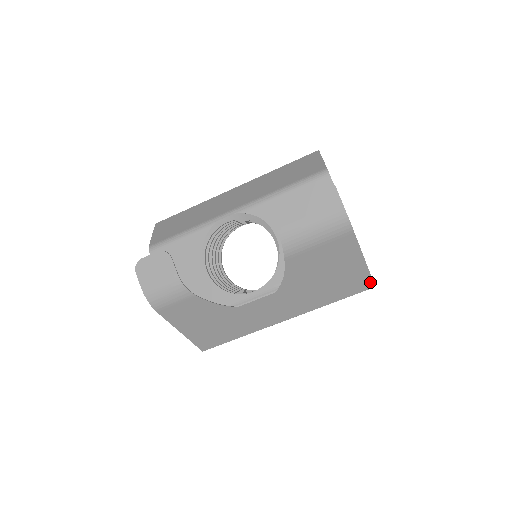
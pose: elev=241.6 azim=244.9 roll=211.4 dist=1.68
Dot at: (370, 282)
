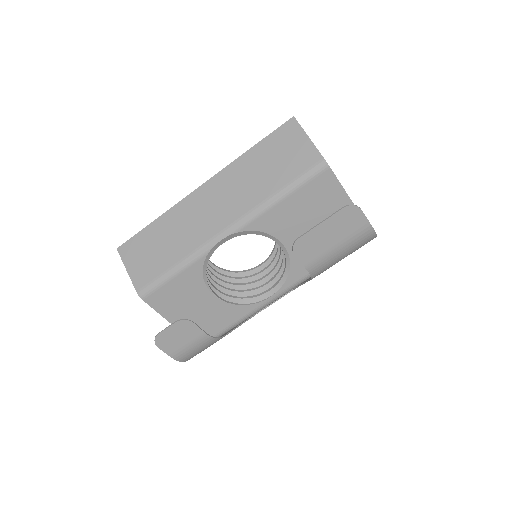
Dot at: occluded
